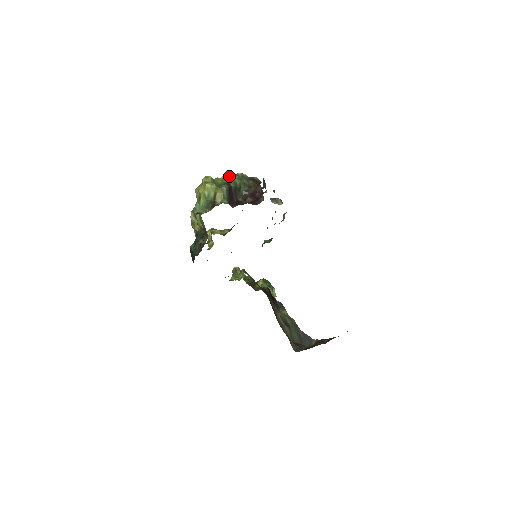
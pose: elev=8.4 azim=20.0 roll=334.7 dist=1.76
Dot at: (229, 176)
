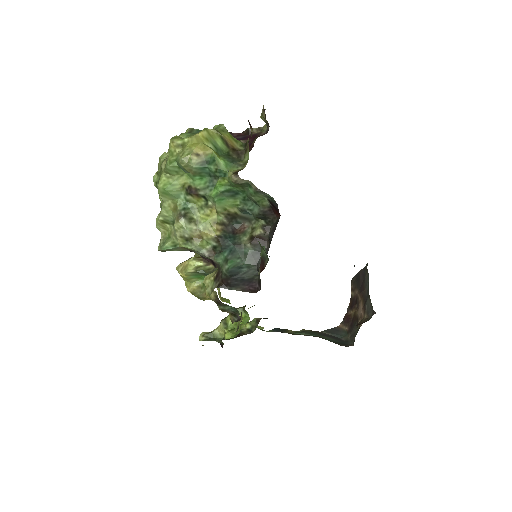
Dot at: (186, 134)
